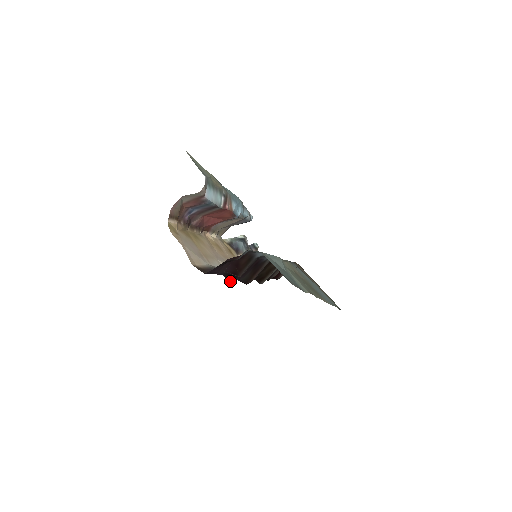
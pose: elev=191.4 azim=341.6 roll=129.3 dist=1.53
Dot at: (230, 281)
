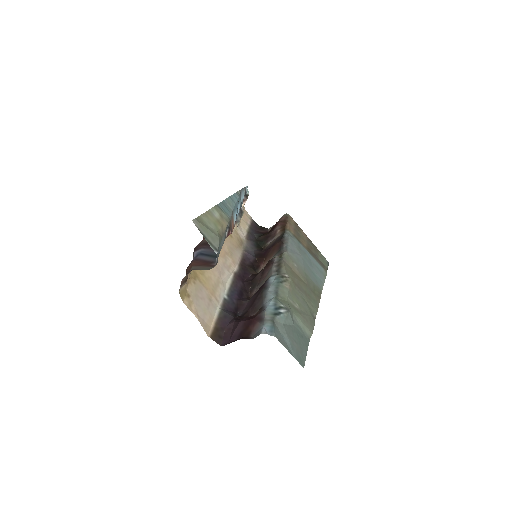
Dot at: (237, 313)
